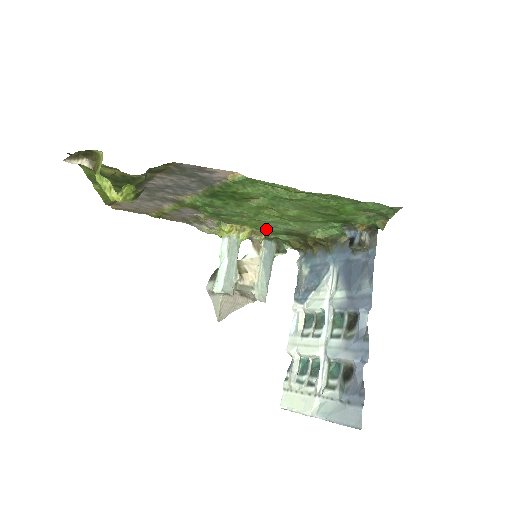
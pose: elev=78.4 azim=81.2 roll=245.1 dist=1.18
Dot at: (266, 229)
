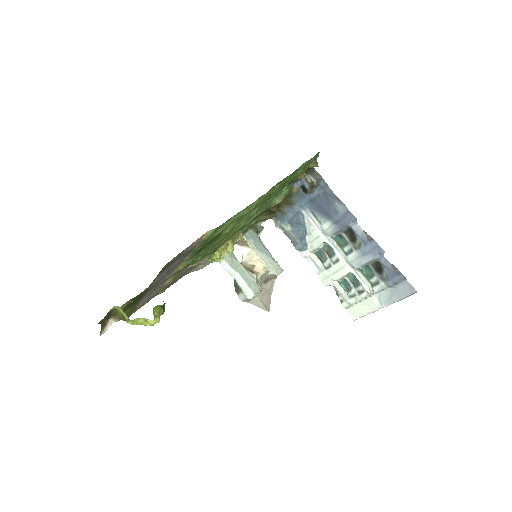
Dot at: occluded
